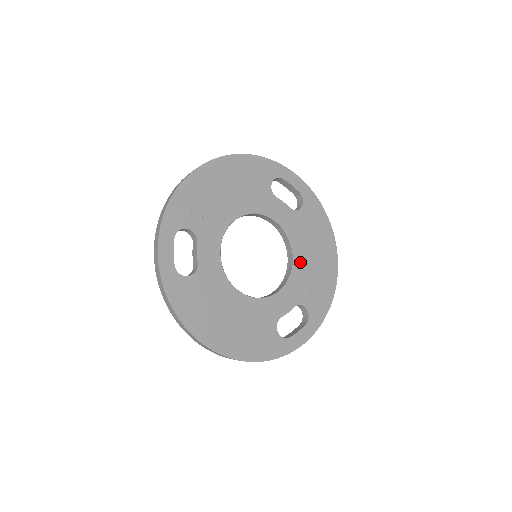
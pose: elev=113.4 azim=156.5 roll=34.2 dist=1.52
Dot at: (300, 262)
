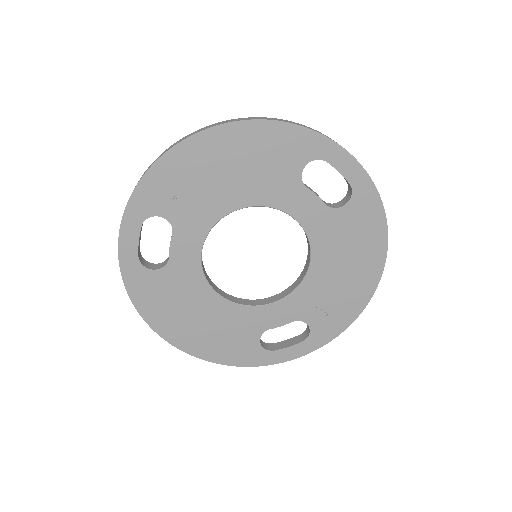
Dot at: (318, 274)
